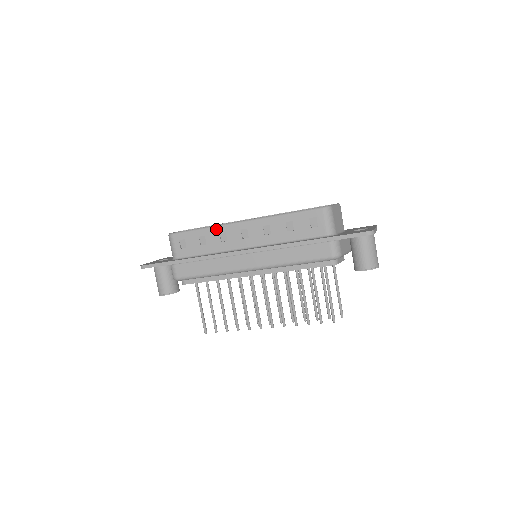
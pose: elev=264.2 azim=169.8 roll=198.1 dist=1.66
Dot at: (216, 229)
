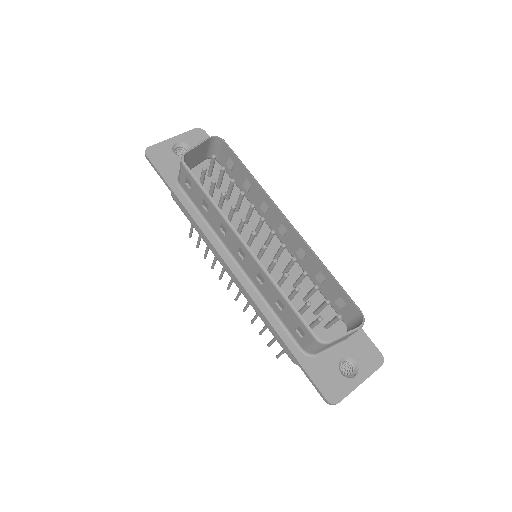
Dot at: (220, 217)
